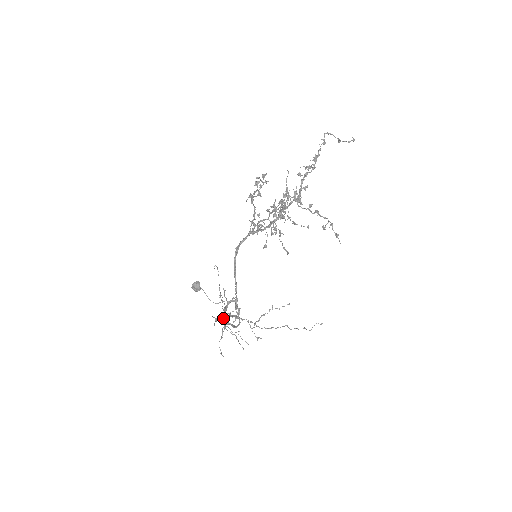
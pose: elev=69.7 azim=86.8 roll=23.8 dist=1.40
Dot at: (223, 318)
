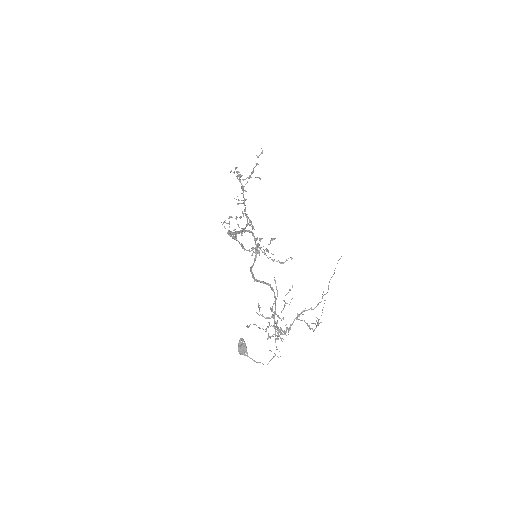
Dot at: (250, 268)
